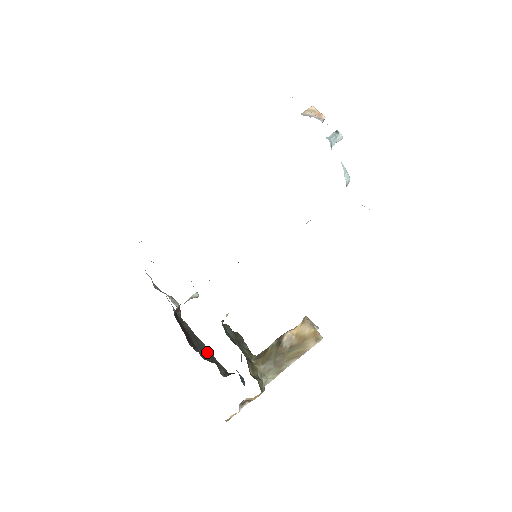
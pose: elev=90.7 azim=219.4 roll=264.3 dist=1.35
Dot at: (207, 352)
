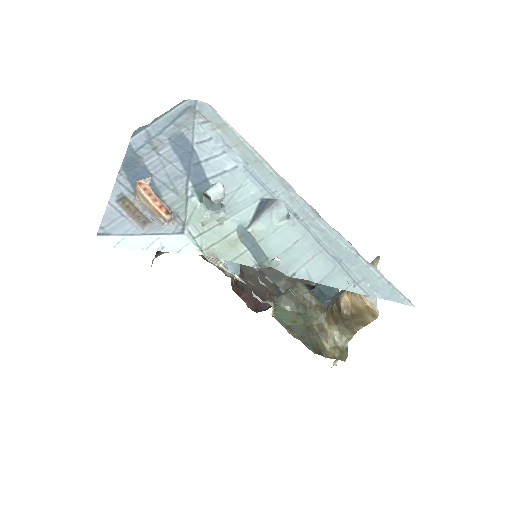
Dot at: occluded
